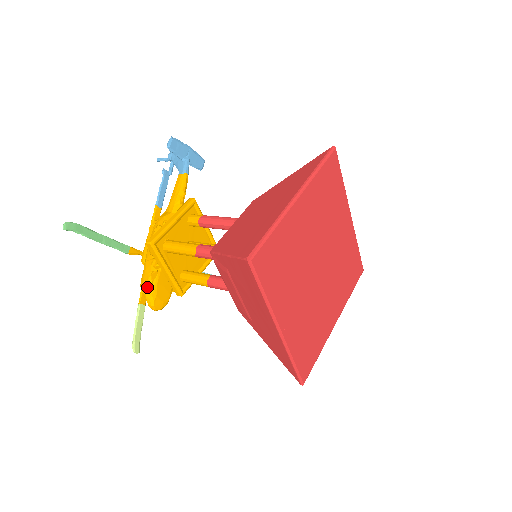
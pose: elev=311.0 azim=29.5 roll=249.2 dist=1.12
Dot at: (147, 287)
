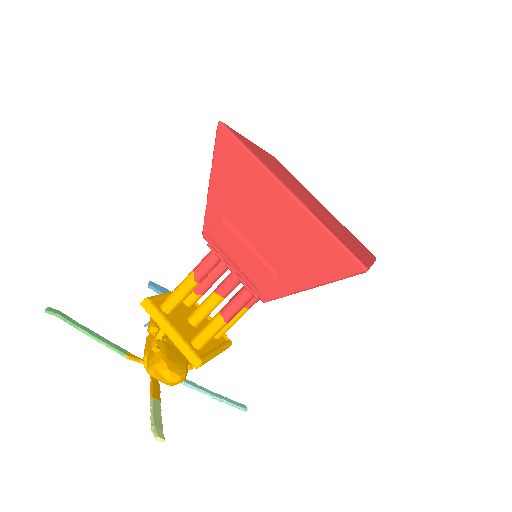
Dot at: (154, 356)
